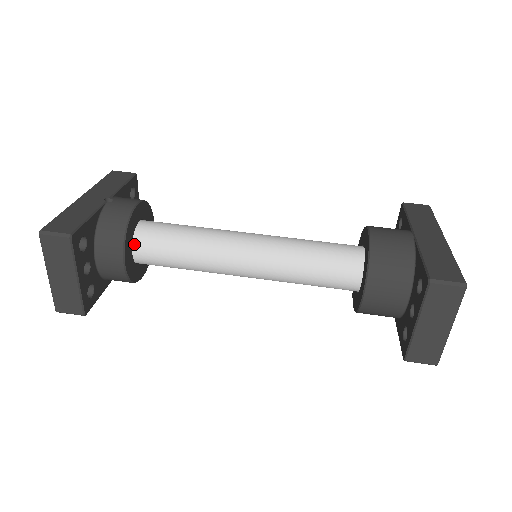
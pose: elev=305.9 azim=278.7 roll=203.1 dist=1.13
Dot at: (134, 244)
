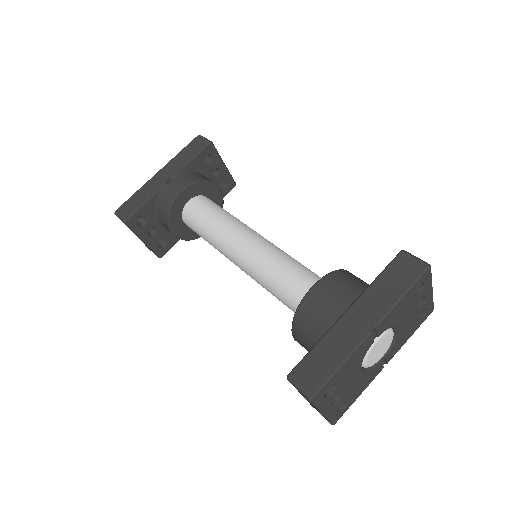
Dot at: (183, 219)
